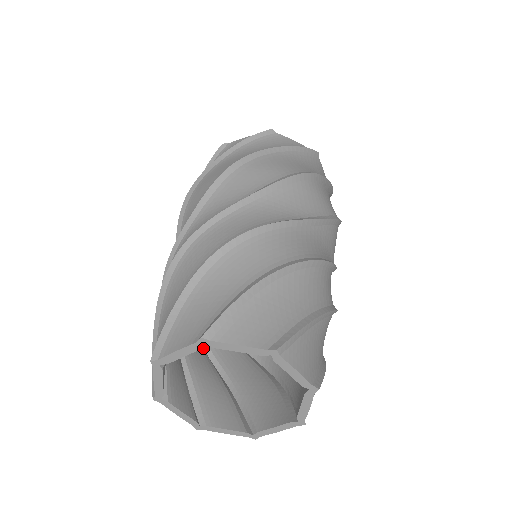
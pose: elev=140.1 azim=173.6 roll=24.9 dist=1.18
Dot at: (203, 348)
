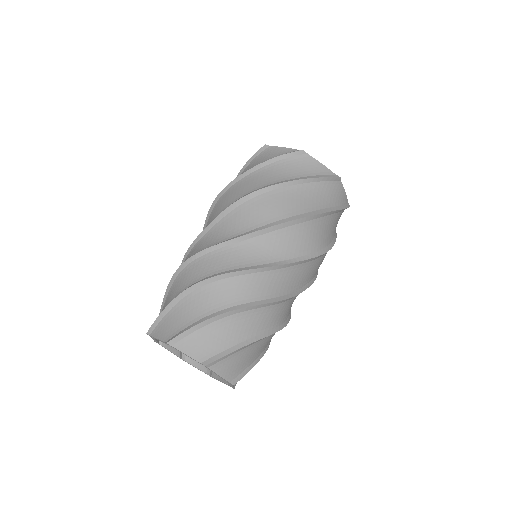
Dot at: occluded
